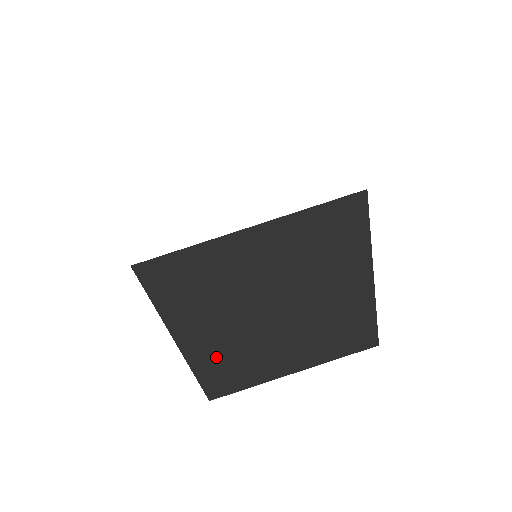
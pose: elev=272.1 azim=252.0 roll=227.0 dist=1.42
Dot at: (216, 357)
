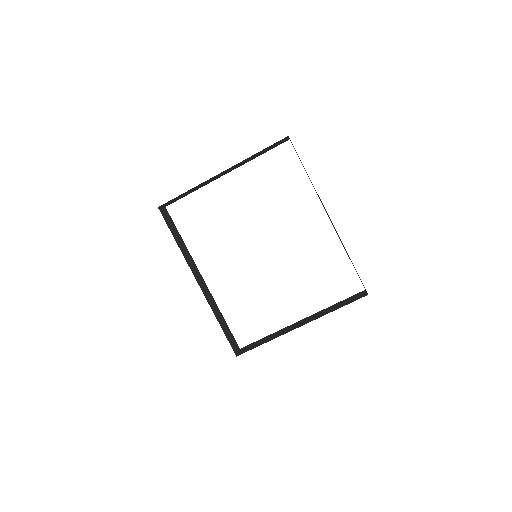
Dot at: occluded
